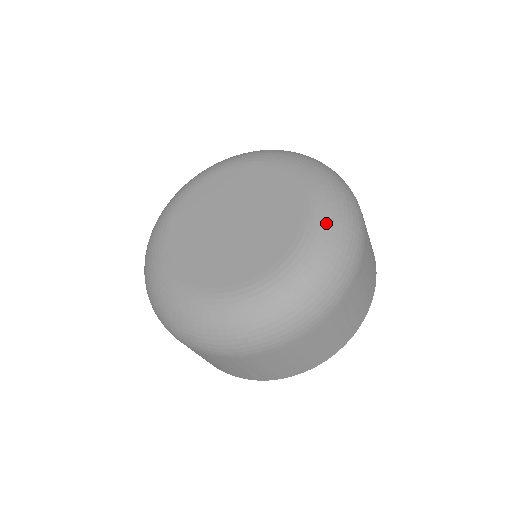
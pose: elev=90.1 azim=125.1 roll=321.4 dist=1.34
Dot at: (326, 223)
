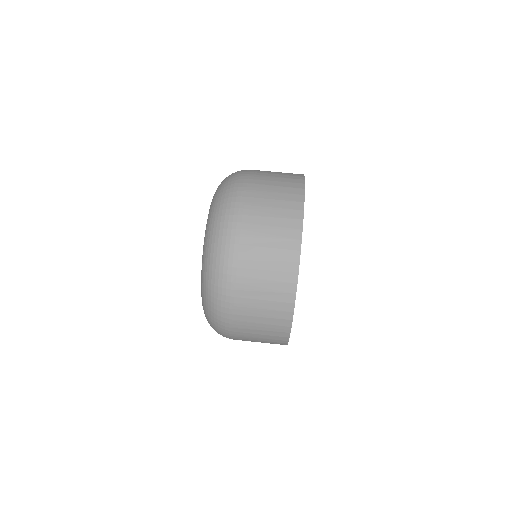
Dot at: occluded
